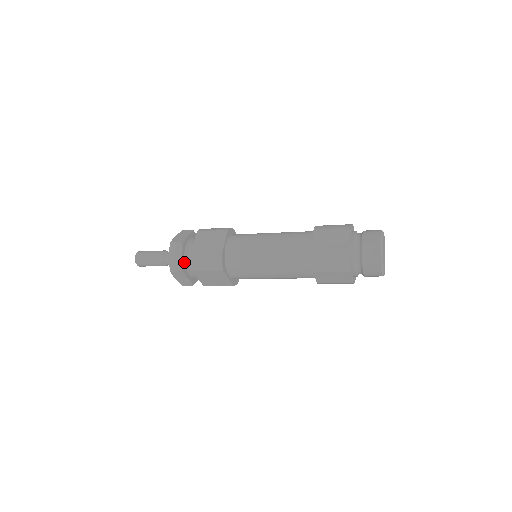
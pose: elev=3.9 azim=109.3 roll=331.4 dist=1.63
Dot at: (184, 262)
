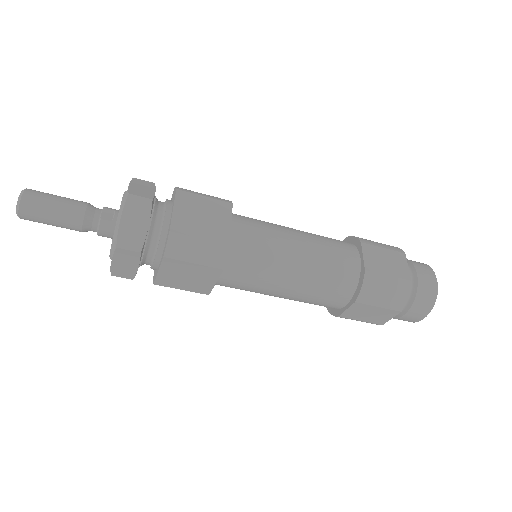
Dot at: (145, 236)
